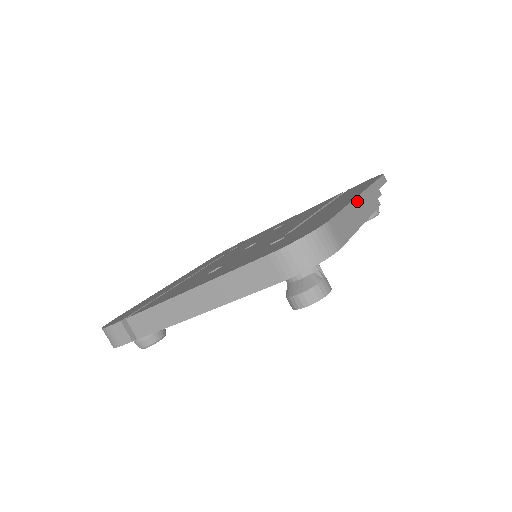
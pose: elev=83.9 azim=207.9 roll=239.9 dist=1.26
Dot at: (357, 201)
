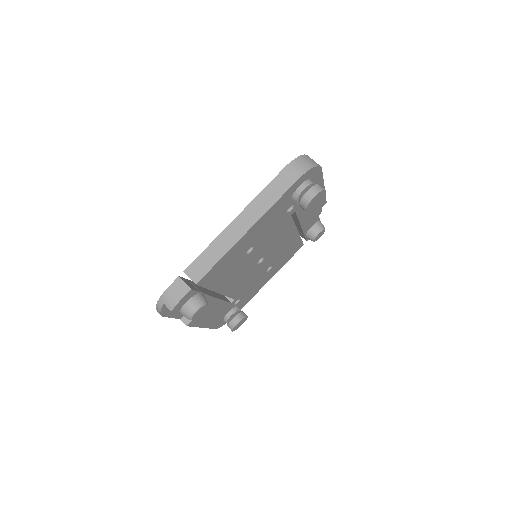
Dot at: occluded
